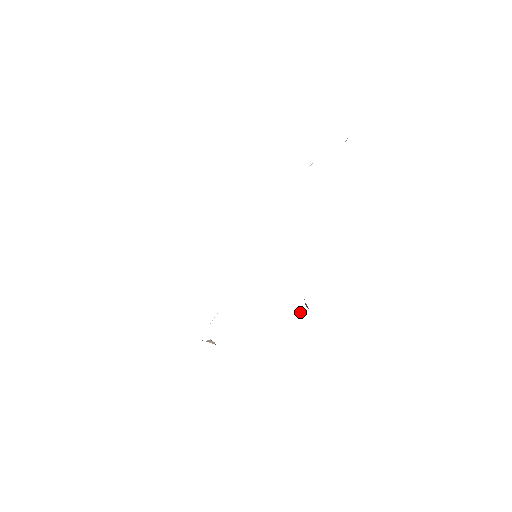
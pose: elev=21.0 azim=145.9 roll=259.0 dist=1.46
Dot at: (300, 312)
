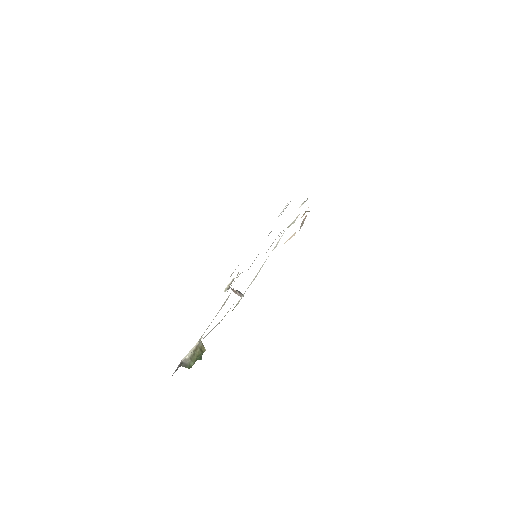
Dot at: (196, 360)
